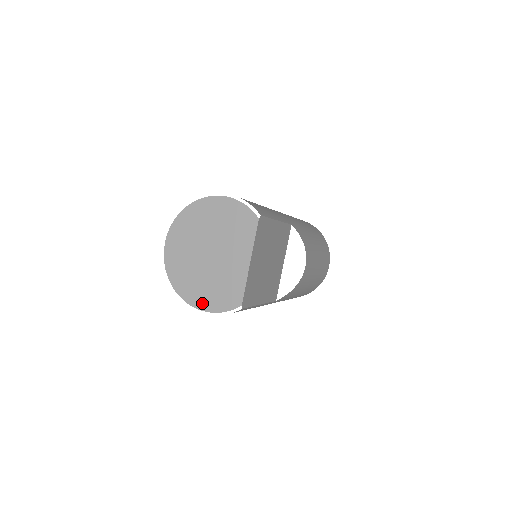
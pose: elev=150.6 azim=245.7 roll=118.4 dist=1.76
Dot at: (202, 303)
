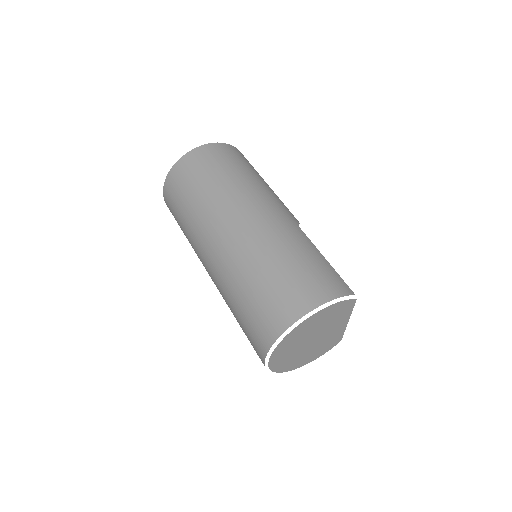
Dot at: (309, 361)
